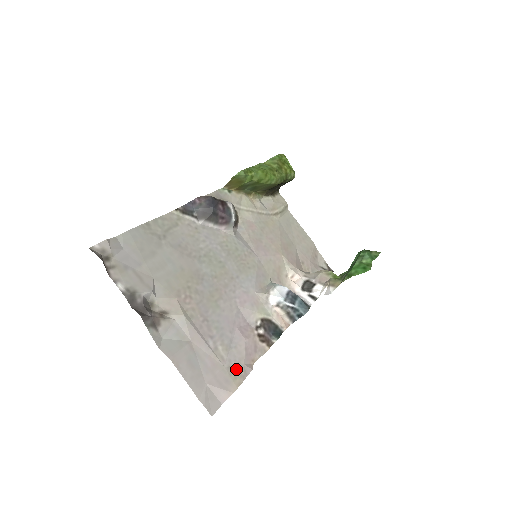
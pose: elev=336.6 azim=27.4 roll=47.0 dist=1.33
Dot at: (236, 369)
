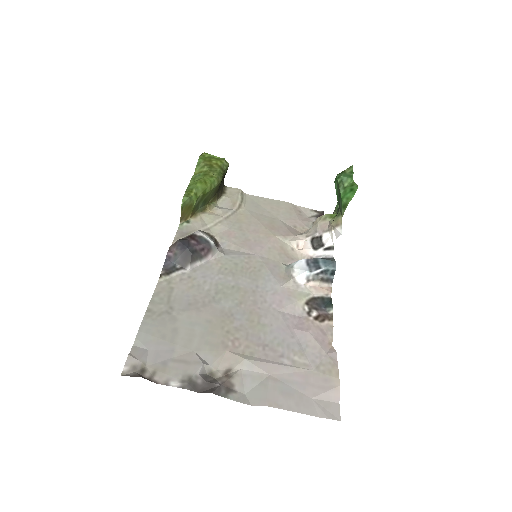
Dot at: (324, 364)
